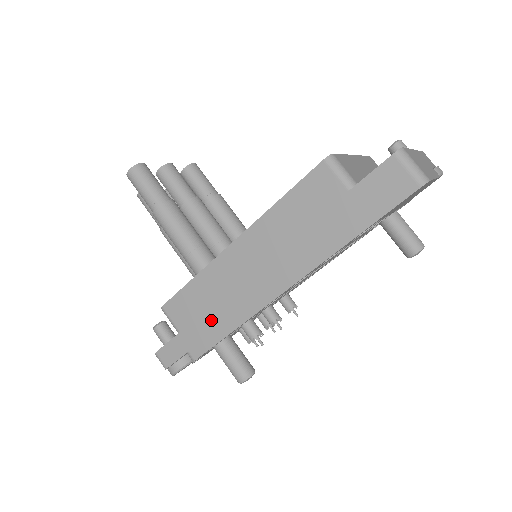
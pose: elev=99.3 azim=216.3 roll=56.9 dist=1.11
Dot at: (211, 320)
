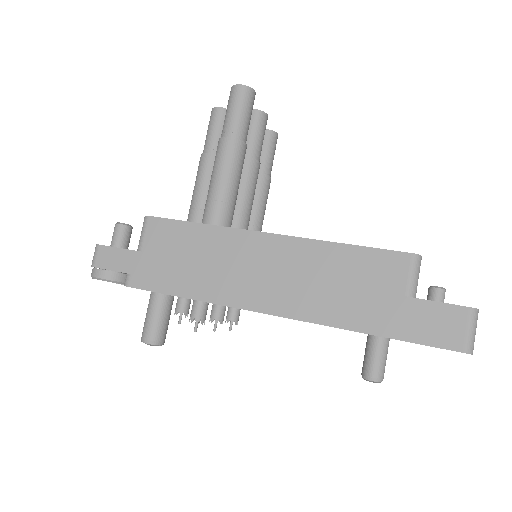
Dot at: (180, 271)
